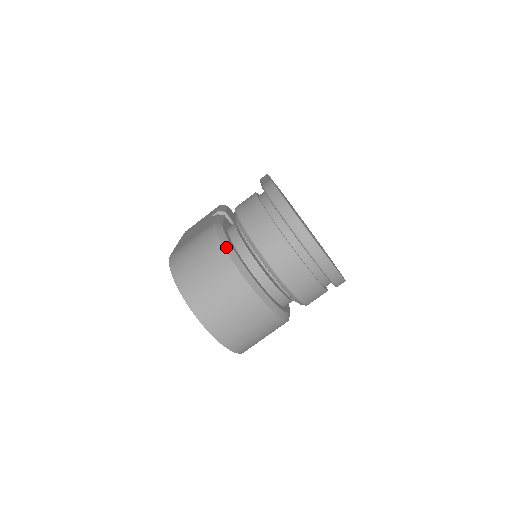
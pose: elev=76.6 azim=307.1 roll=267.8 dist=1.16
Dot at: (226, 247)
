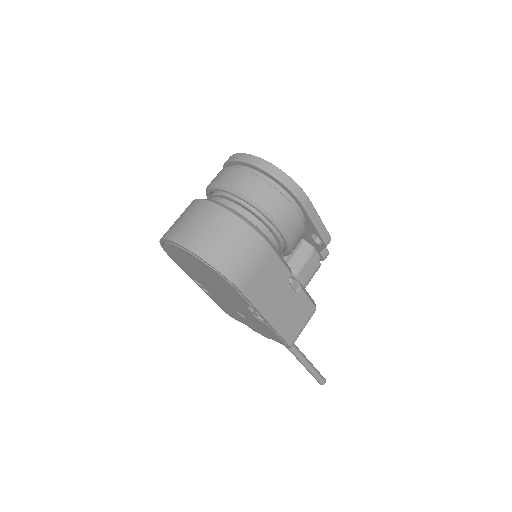
Dot at: occluded
